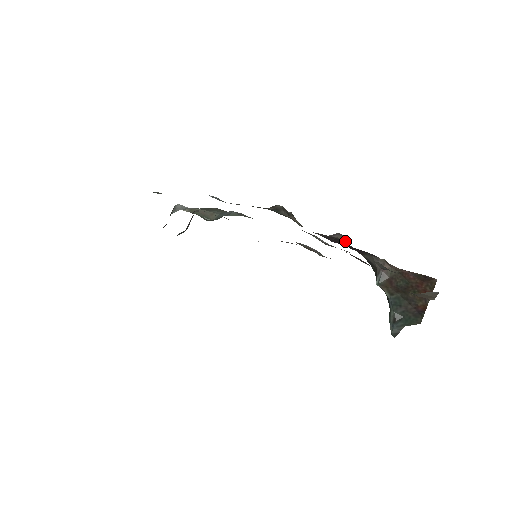
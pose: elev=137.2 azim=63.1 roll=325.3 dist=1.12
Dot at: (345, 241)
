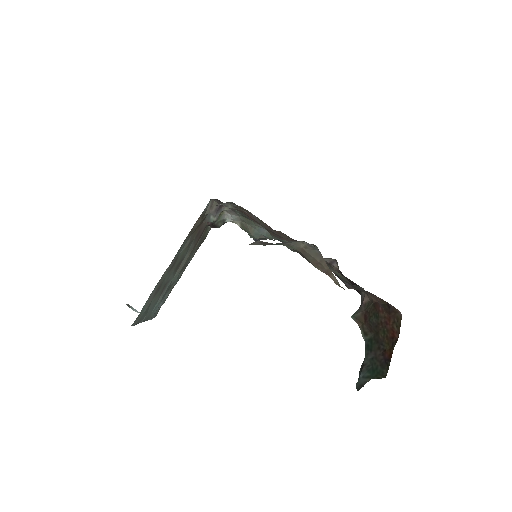
Dot at: occluded
